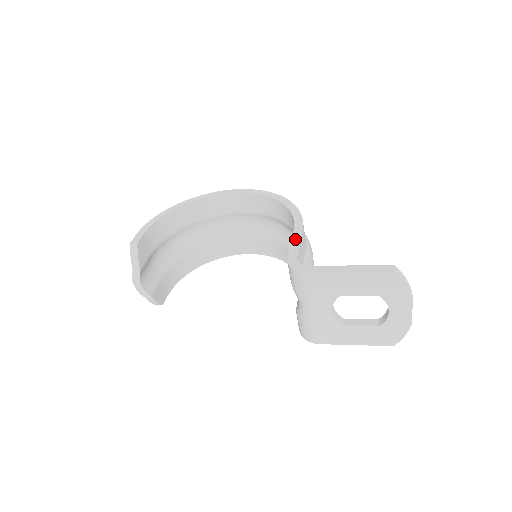
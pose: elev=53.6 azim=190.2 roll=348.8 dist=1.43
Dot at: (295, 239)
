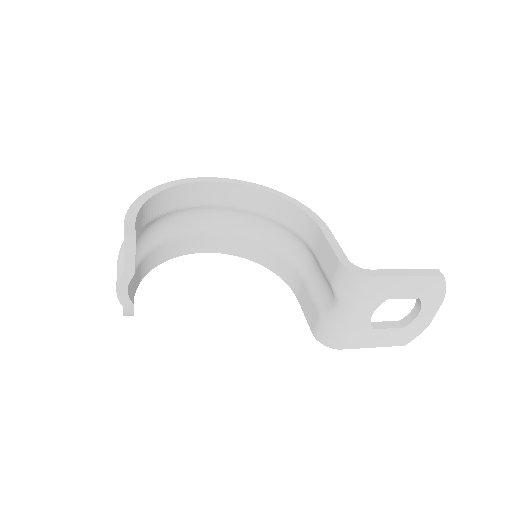
Dot at: (331, 240)
